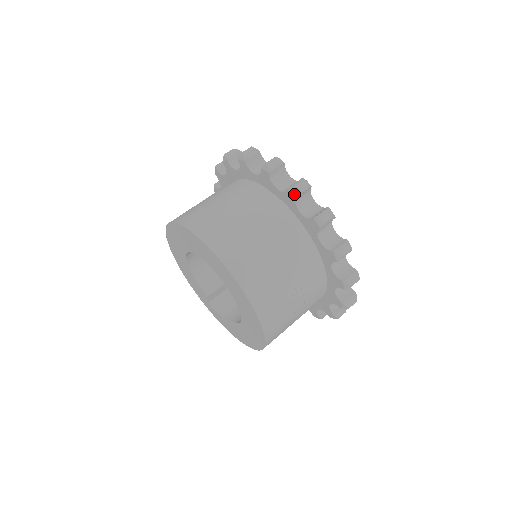
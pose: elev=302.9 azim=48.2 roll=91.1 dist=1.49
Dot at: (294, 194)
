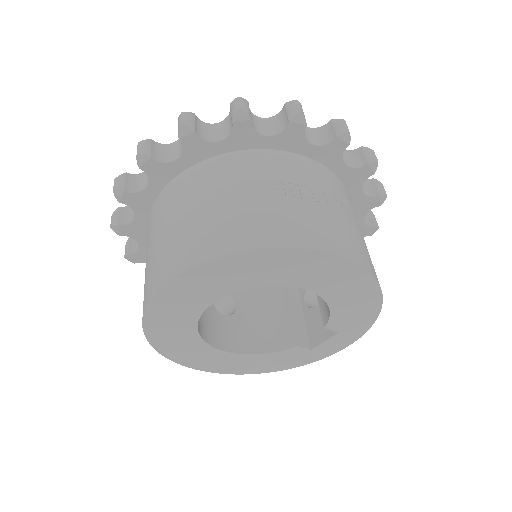
Dot at: (146, 160)
